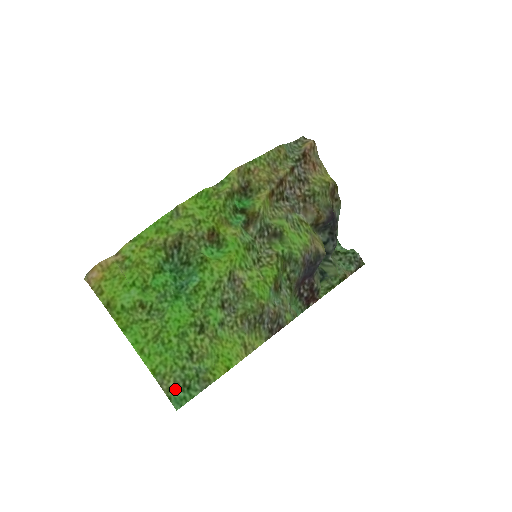
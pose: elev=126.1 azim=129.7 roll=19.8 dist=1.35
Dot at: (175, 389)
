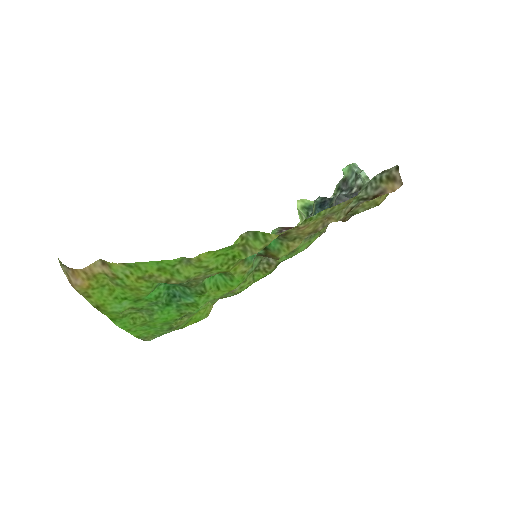
Dot at: occluded
